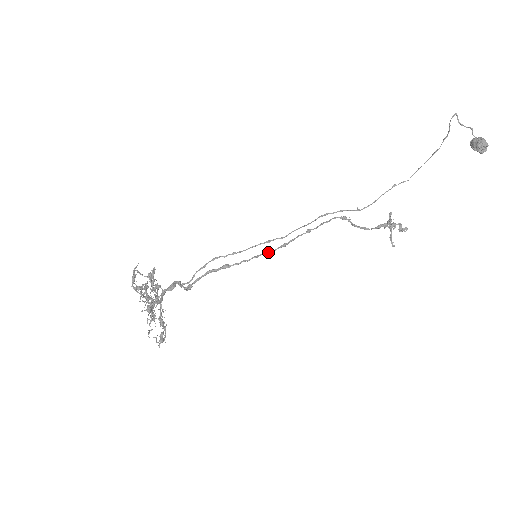
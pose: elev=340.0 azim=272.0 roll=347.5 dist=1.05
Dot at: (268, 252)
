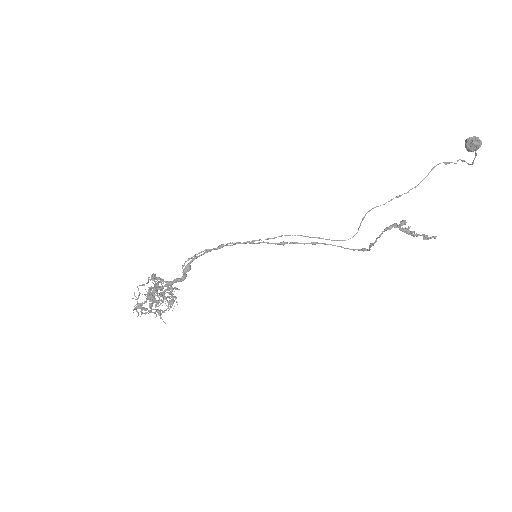
Dot at: (263, 242)
